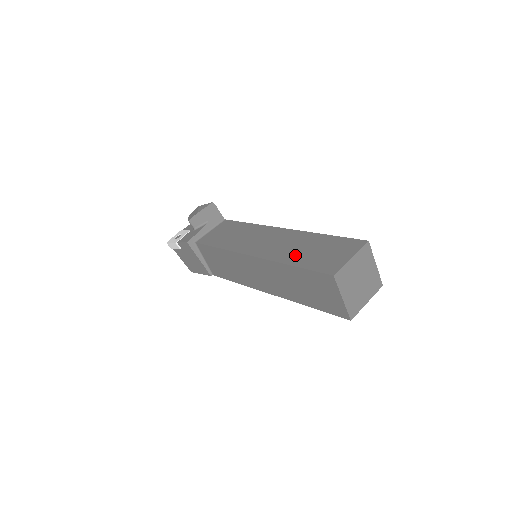
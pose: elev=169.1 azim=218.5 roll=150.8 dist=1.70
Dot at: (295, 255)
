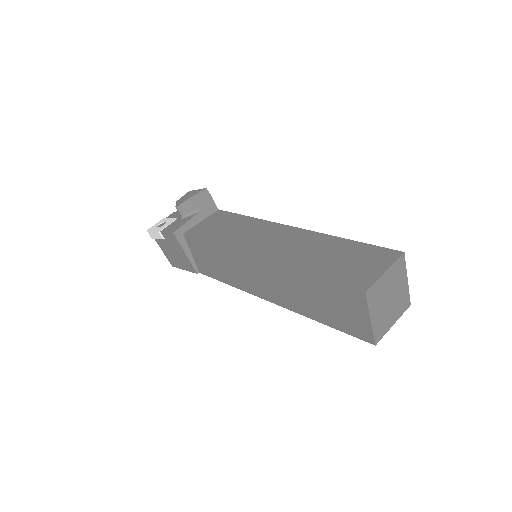
Dot at: (312, 261)
